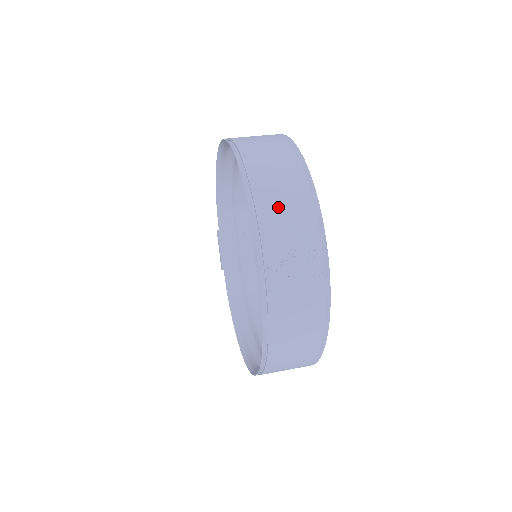
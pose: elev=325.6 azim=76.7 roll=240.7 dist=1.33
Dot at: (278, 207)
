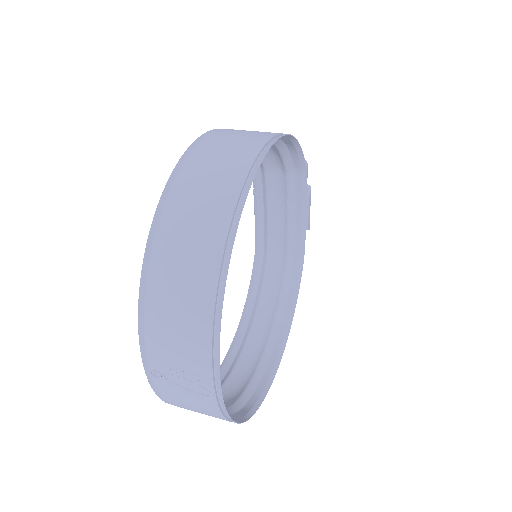
Dot at: (169, 317)
